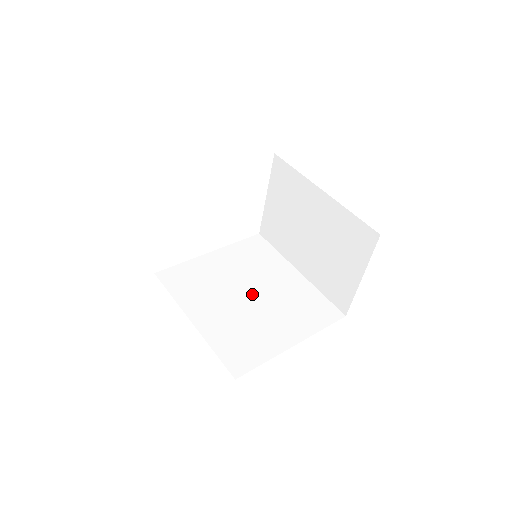
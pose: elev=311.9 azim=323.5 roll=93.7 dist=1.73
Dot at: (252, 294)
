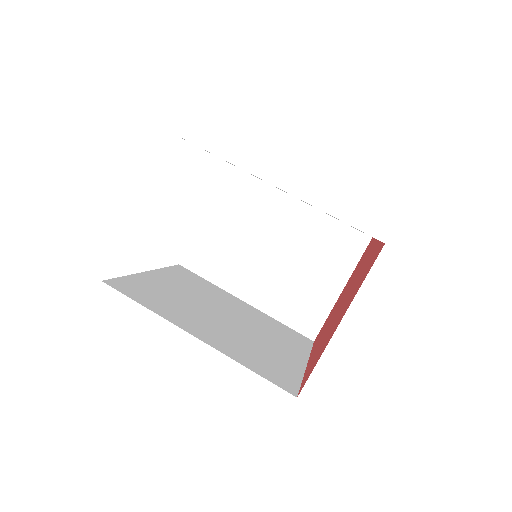
Dot at: (227, 316)
